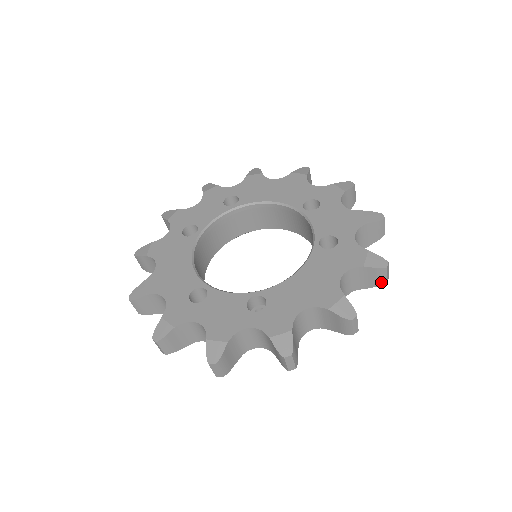
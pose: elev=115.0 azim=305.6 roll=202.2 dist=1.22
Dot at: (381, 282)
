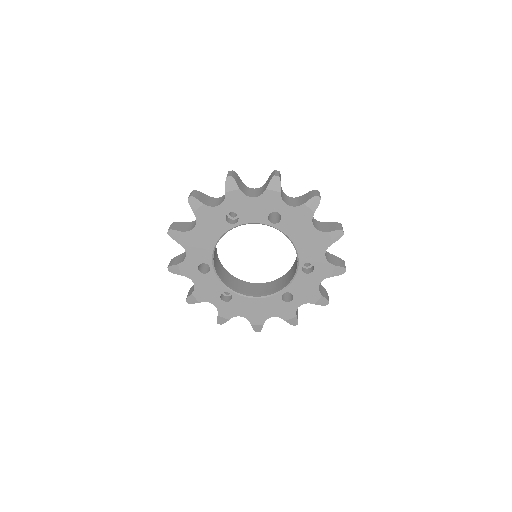
Dot at: occluded
